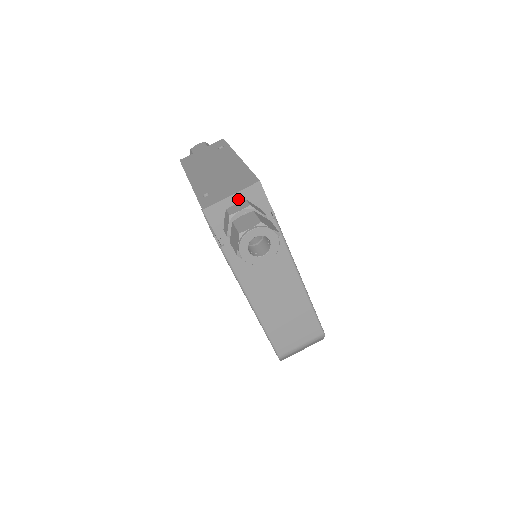
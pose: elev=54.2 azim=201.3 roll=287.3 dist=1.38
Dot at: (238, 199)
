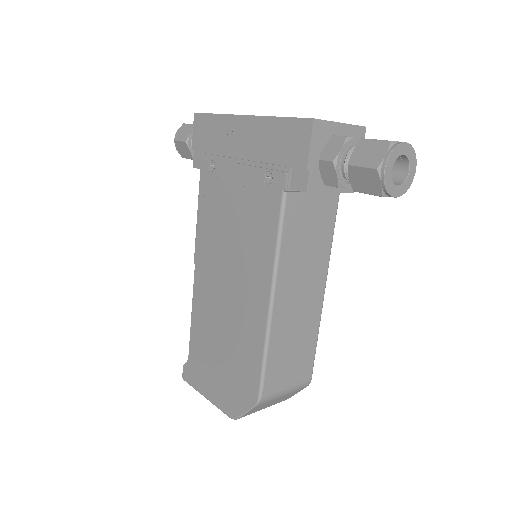
Dot at: (343, 133)
